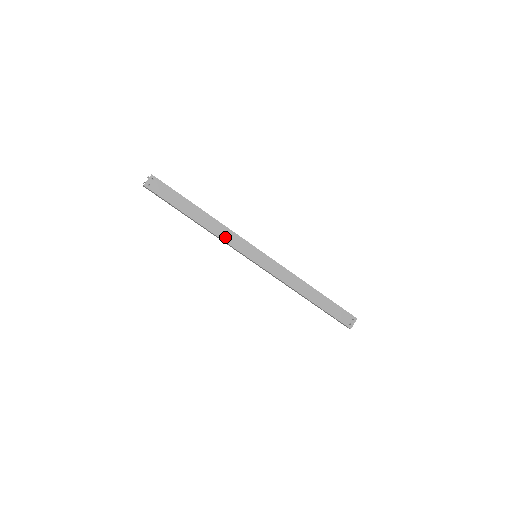
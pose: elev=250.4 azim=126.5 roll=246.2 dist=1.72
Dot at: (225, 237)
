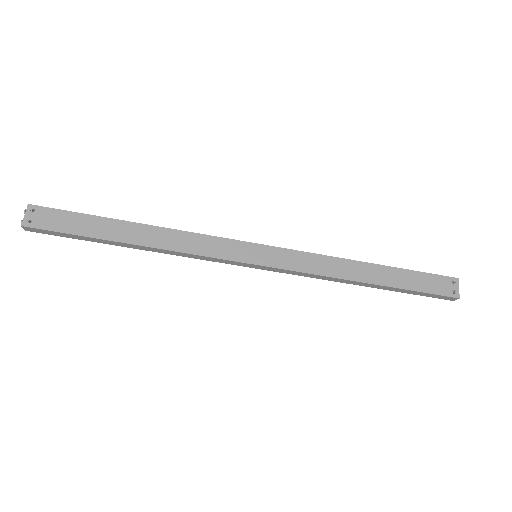
Dot at: (192, 248)
